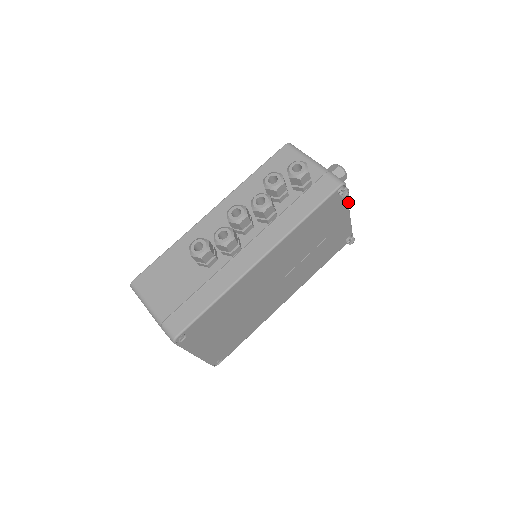
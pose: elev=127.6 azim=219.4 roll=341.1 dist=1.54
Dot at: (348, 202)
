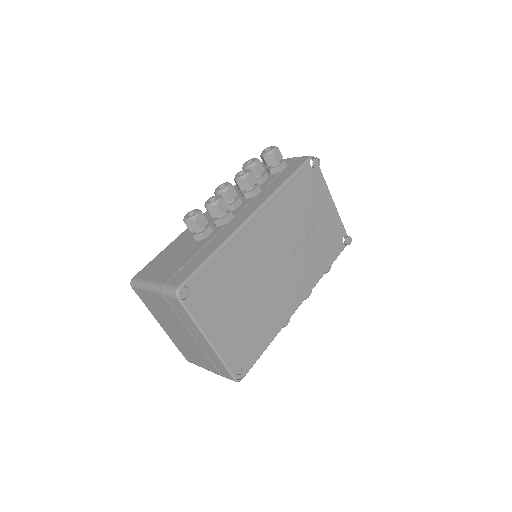
Dot at: (326, 184)
